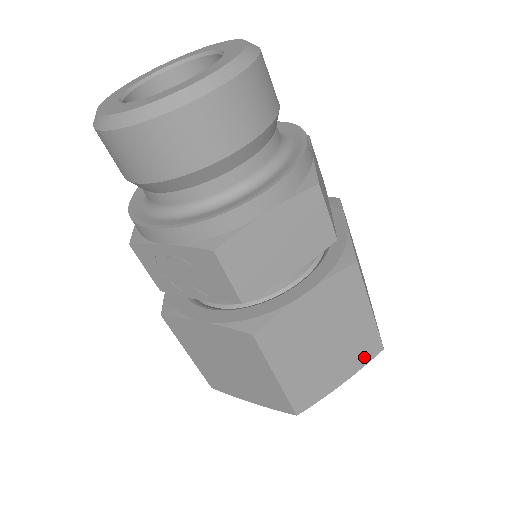
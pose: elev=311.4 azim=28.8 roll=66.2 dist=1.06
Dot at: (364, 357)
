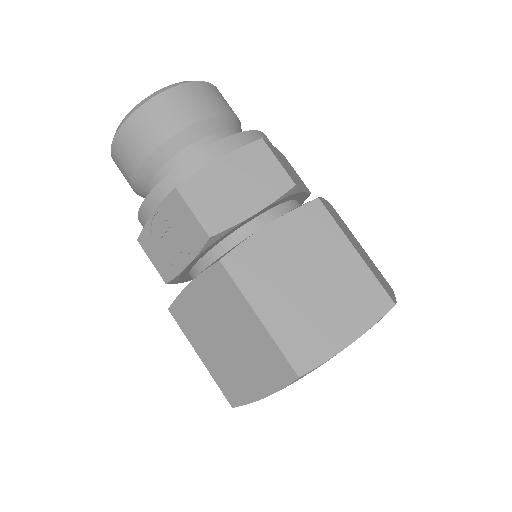
Dot at: (370, 311)
